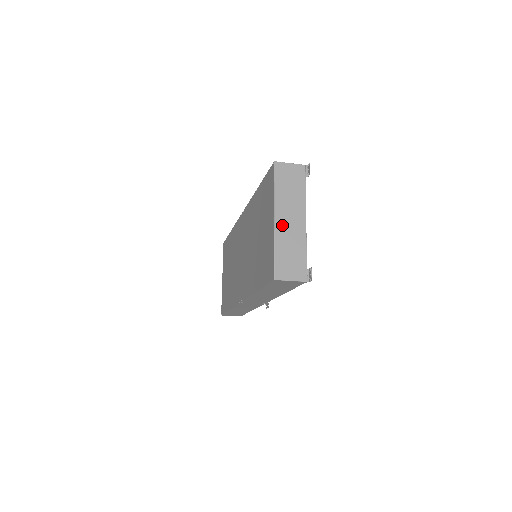
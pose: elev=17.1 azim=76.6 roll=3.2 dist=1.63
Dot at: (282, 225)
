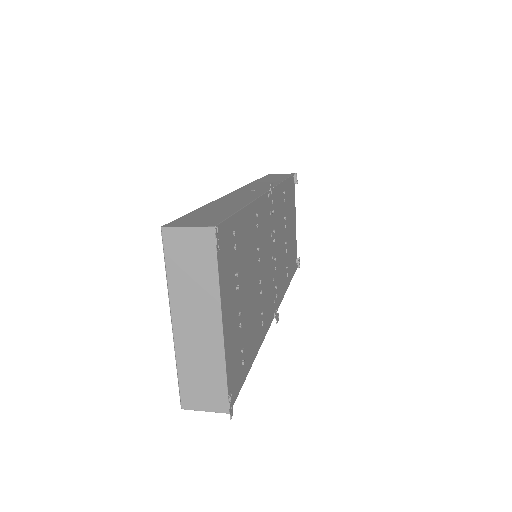
Dot at: (184, 333)
